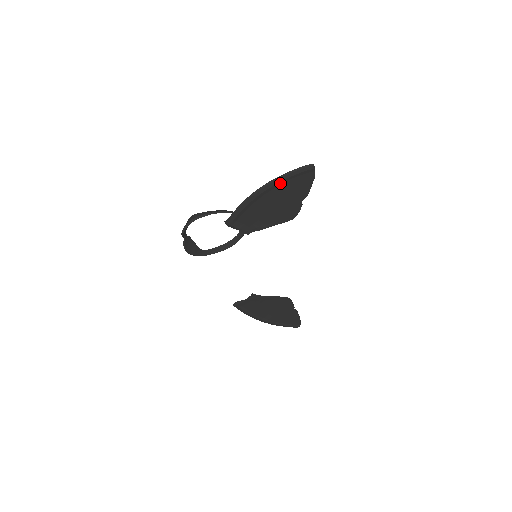
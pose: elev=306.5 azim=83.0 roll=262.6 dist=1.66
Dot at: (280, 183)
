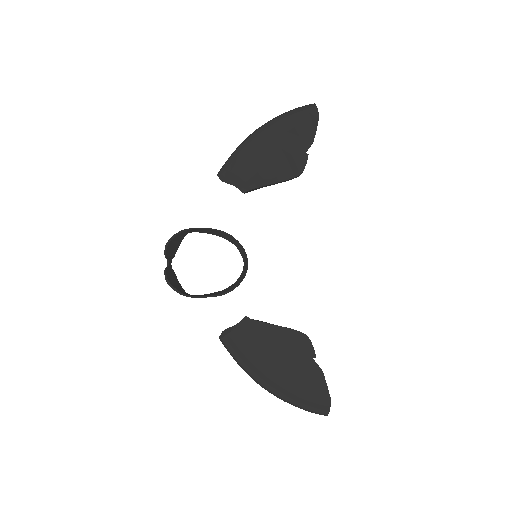
Dot at: (280, 123)
